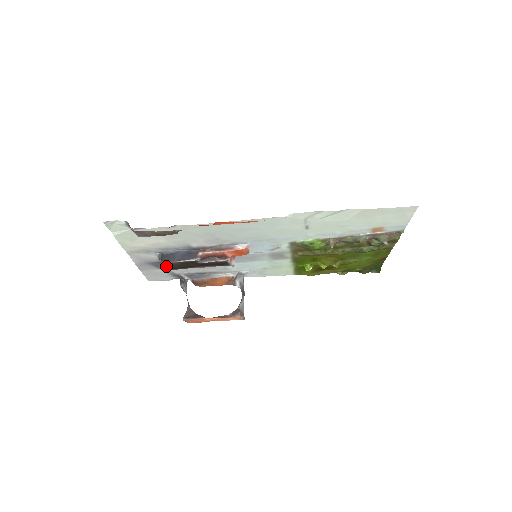
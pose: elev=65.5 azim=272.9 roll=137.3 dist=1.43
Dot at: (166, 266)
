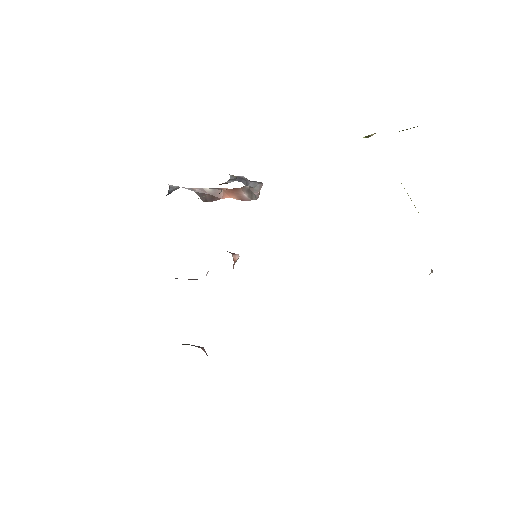
Dot at: occluded
